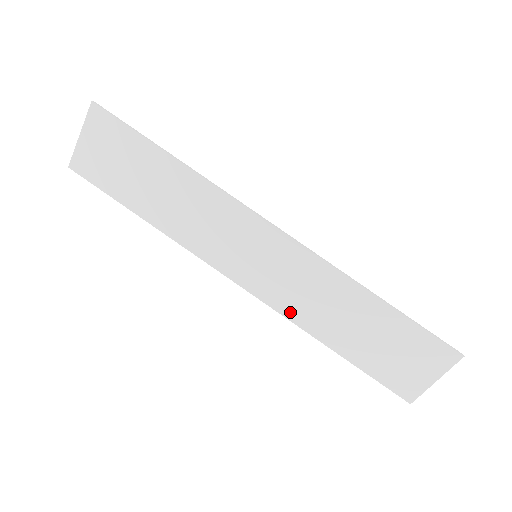
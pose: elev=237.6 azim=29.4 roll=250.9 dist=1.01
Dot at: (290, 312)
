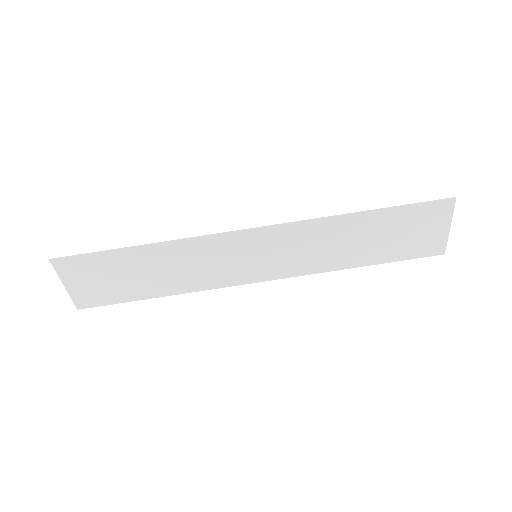
Dot at: (312, 269)
